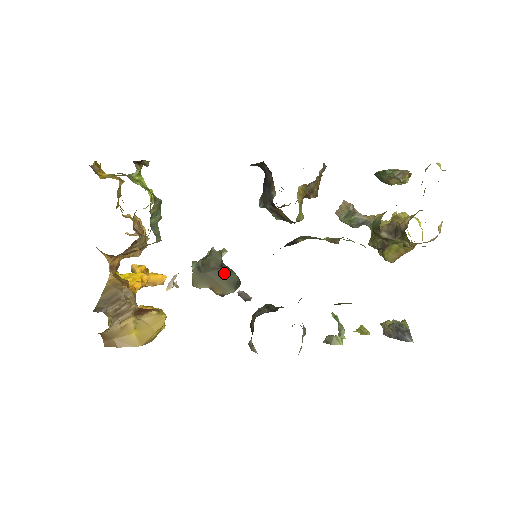
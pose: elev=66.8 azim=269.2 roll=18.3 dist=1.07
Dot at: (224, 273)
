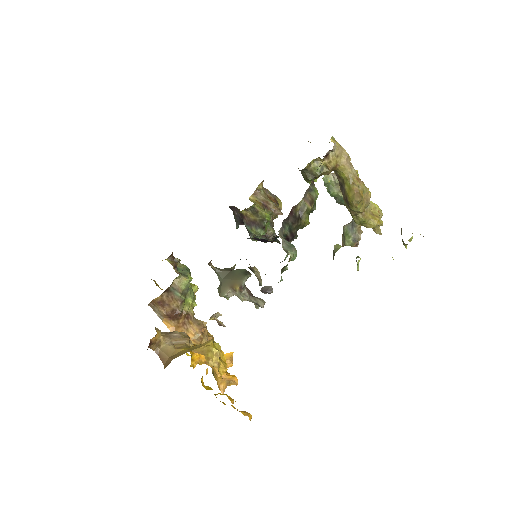
Dot at: (234, 272)
